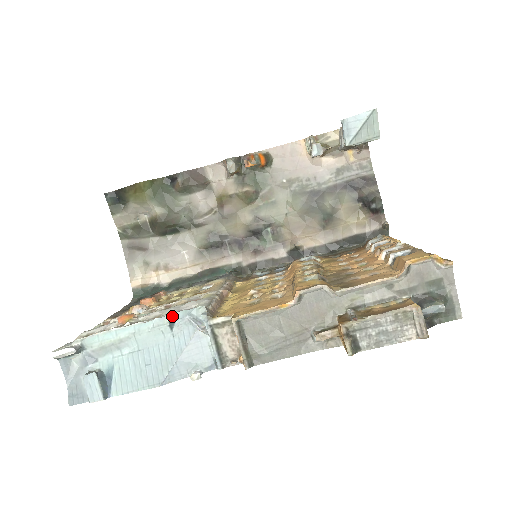
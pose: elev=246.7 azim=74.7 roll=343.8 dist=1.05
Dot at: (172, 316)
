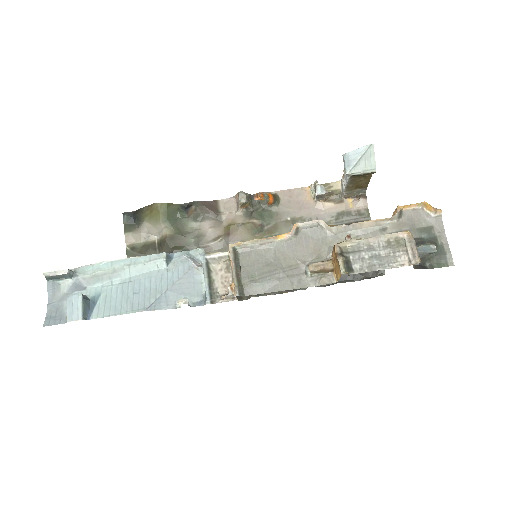
Dot at: (170, 255)
